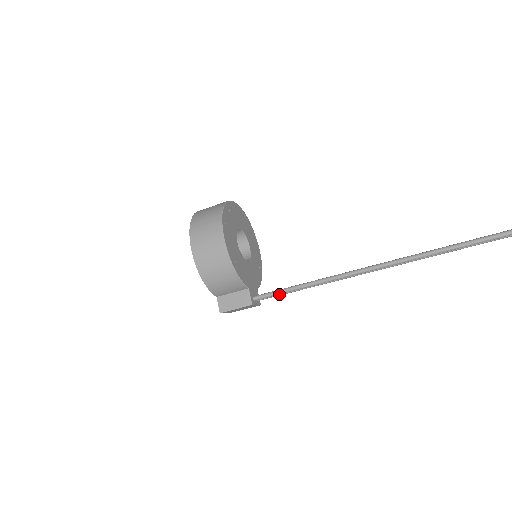
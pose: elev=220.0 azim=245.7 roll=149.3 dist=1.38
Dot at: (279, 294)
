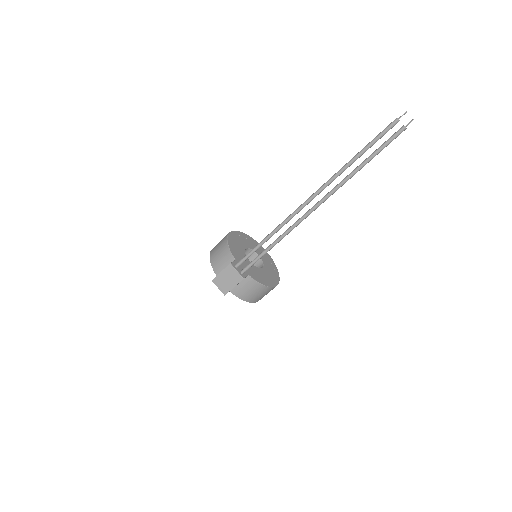
Dot at: (254, 260)
